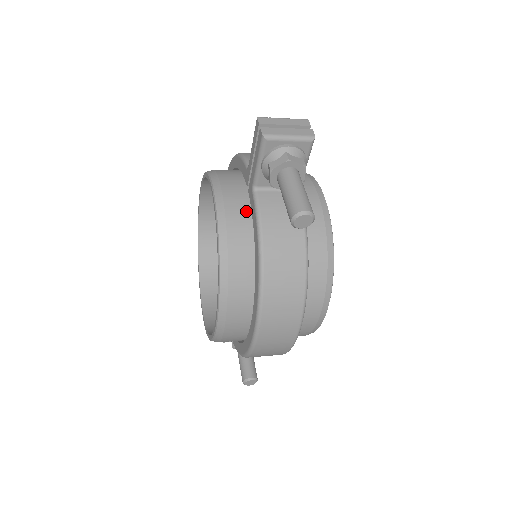
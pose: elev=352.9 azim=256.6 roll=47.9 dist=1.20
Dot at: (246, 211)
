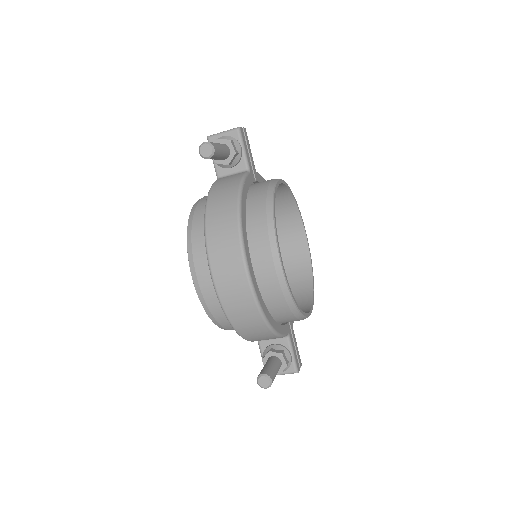
Dot at: occluded
